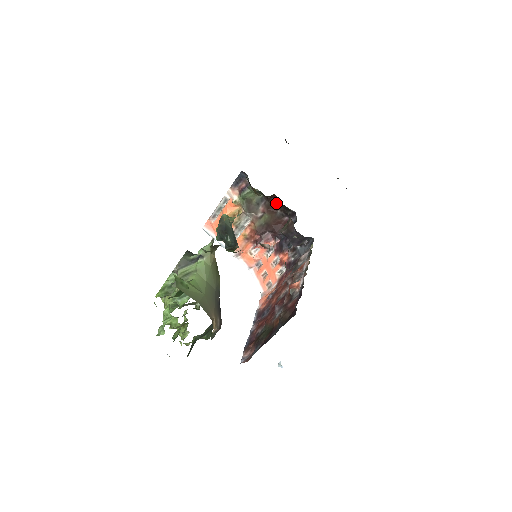
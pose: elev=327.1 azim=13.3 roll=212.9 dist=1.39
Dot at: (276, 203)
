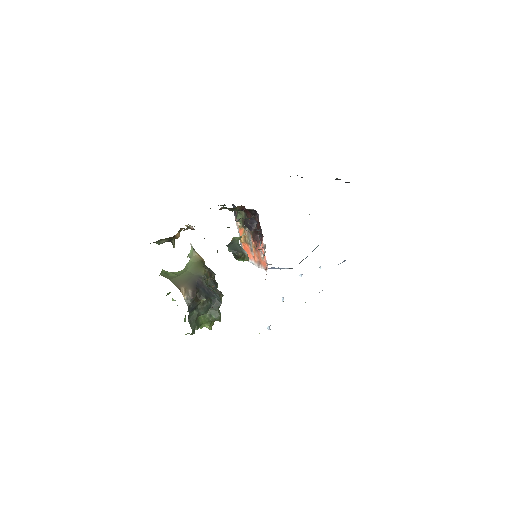
Dot at: (248, 211)
